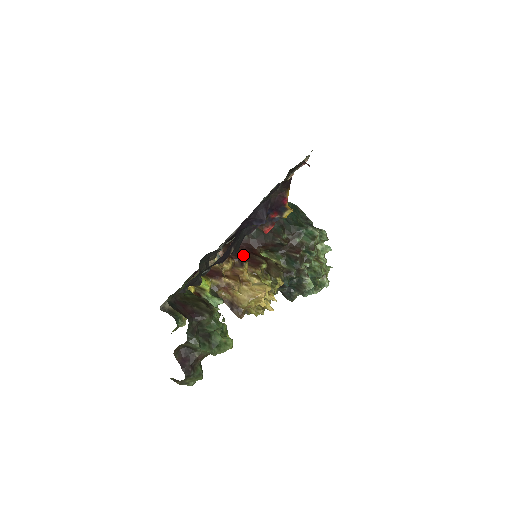
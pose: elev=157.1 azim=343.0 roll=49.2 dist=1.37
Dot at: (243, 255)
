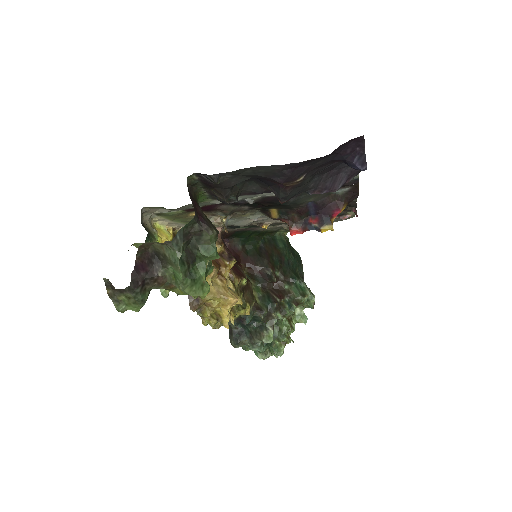
Dot at: occluded
